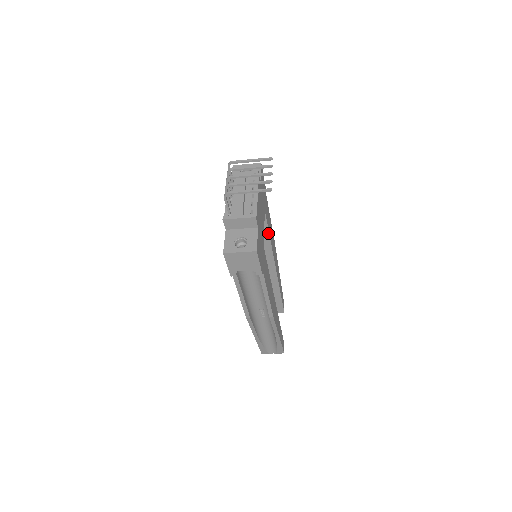
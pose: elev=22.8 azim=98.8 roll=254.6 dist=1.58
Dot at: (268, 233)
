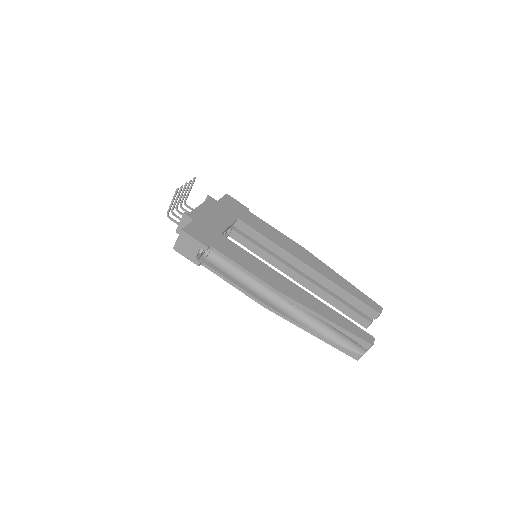
Dot at: (262, 235)
